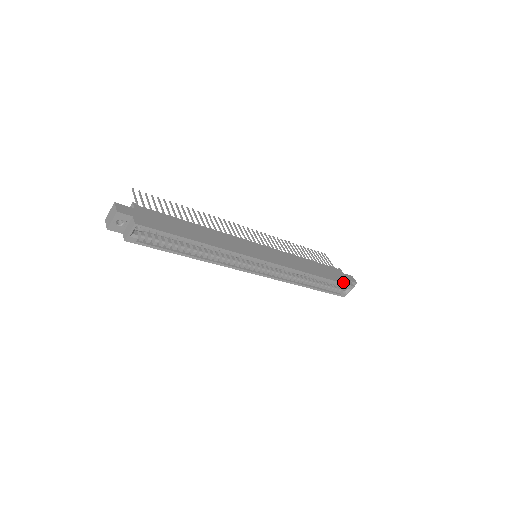
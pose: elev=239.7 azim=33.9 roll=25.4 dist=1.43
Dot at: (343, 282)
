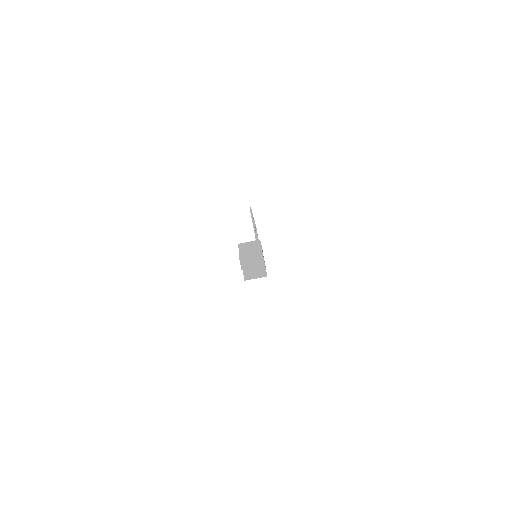
Dot at: occluded
